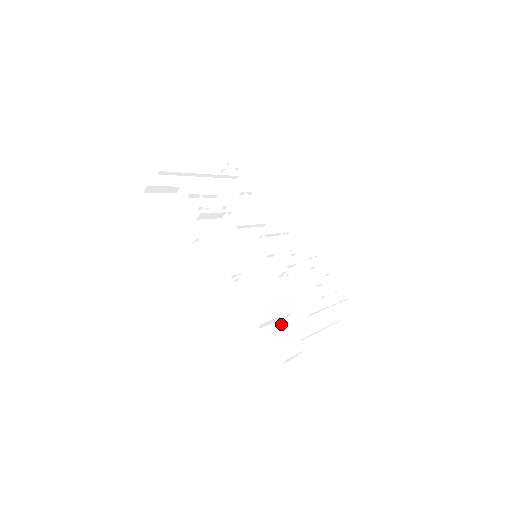
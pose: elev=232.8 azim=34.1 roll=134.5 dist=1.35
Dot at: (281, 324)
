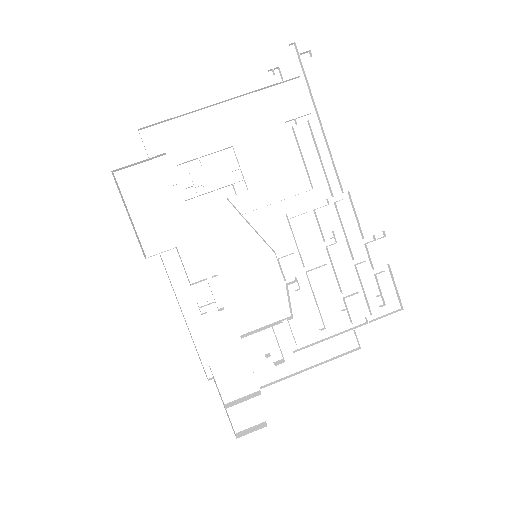
Dot at: occluded
